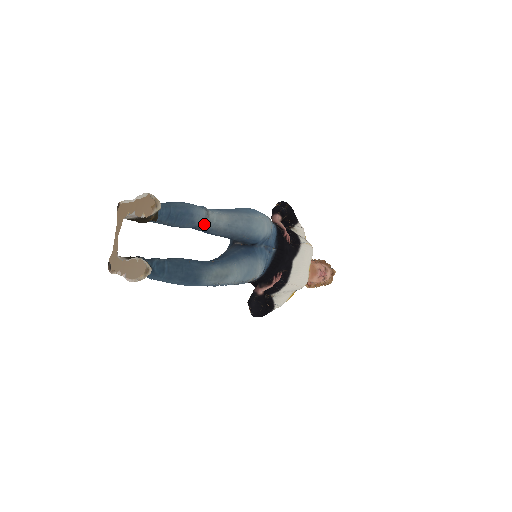
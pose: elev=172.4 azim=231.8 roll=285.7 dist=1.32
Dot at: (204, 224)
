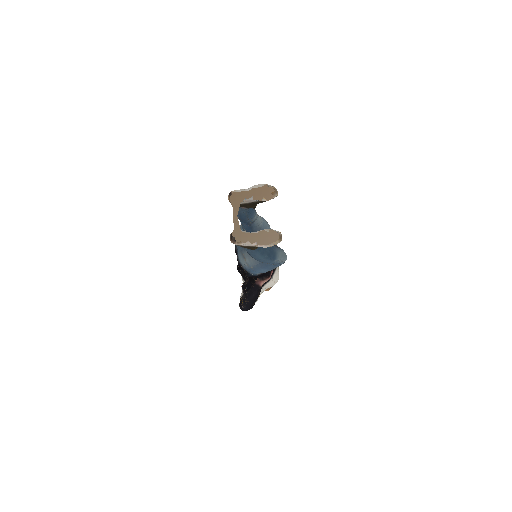
Dot at: (255, 220)
